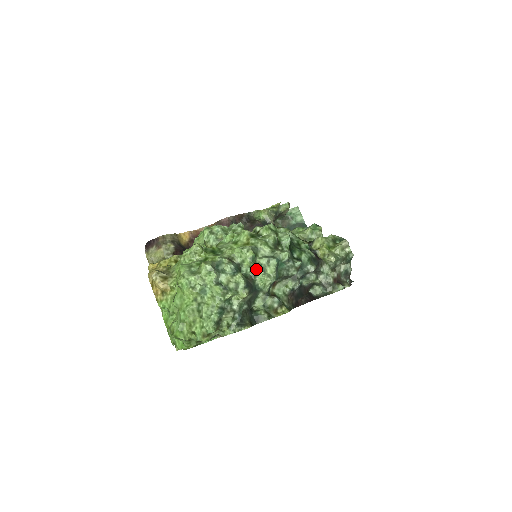
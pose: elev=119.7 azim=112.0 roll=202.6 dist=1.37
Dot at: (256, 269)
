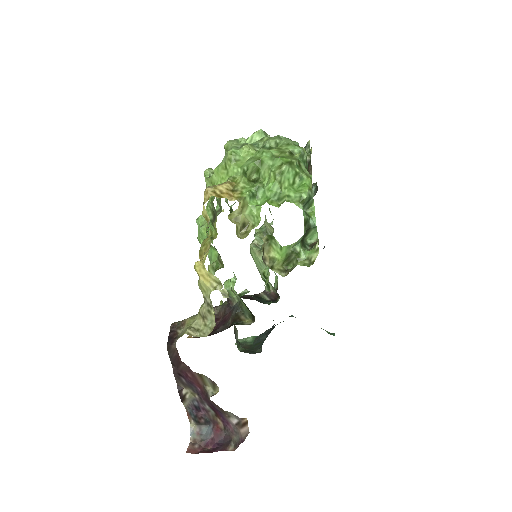
Dot at: occluded
